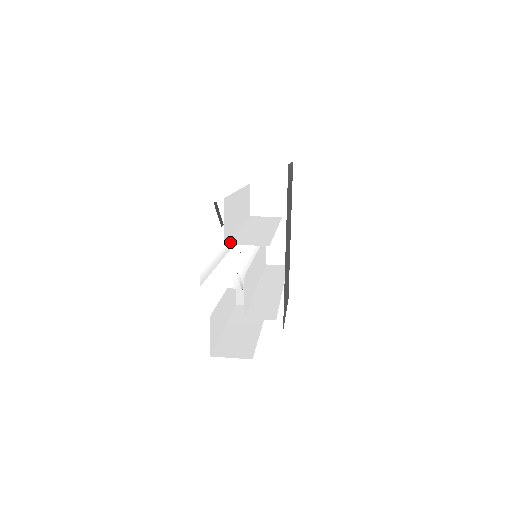
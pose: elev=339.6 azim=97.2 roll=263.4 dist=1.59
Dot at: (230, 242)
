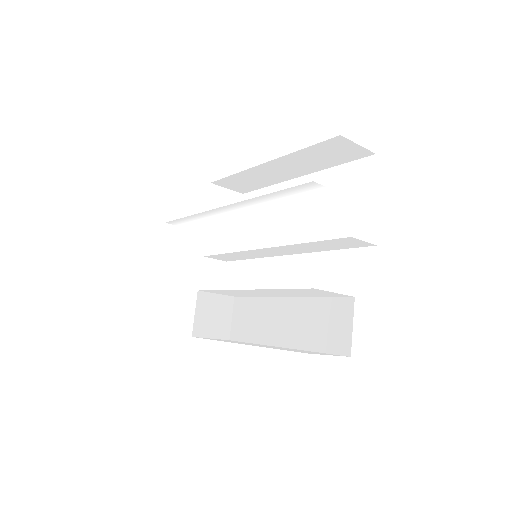
Dot at: (331, 194)
